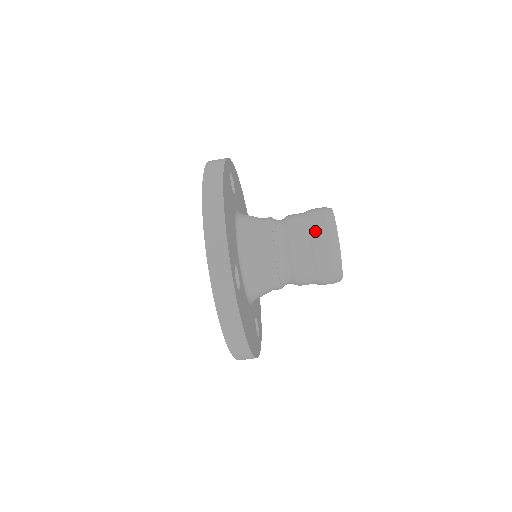
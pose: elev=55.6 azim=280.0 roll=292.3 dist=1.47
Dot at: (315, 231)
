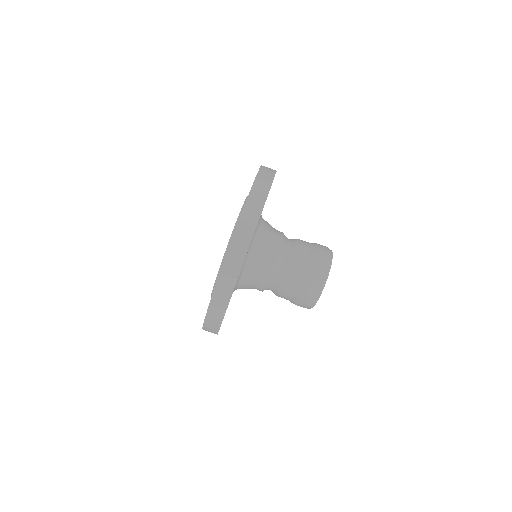
Dot at: (317, 247)
